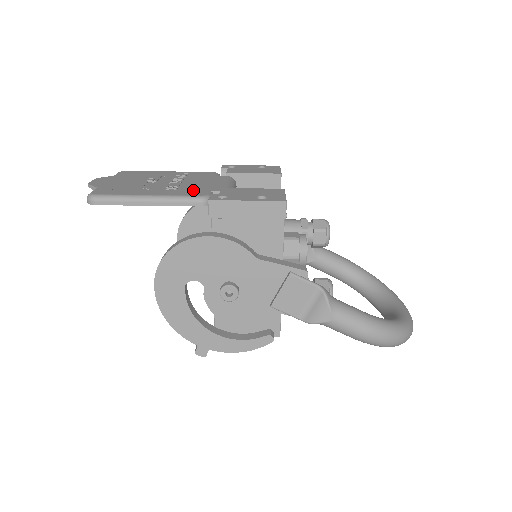
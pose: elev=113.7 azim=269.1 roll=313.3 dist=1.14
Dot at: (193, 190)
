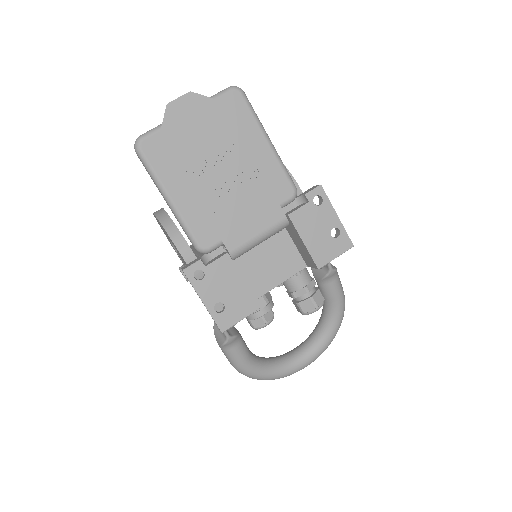
Dot at: (213, 226)
